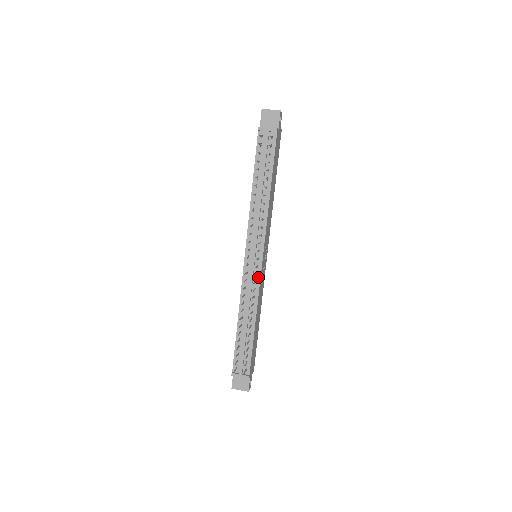
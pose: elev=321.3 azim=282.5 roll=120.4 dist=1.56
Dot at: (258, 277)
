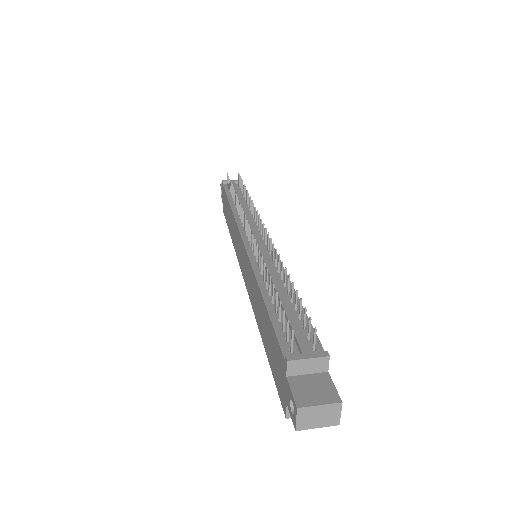
Dot at: (271, 251)
